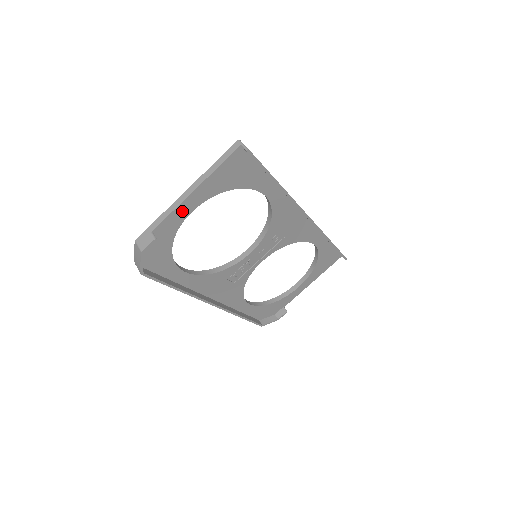
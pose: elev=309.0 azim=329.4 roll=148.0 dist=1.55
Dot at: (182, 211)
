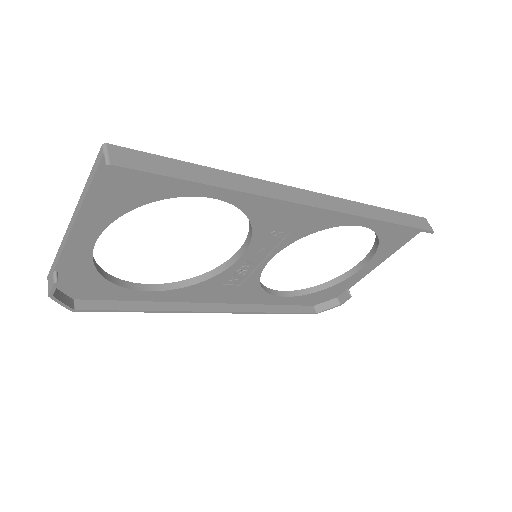
Dot at: (79, 244)
